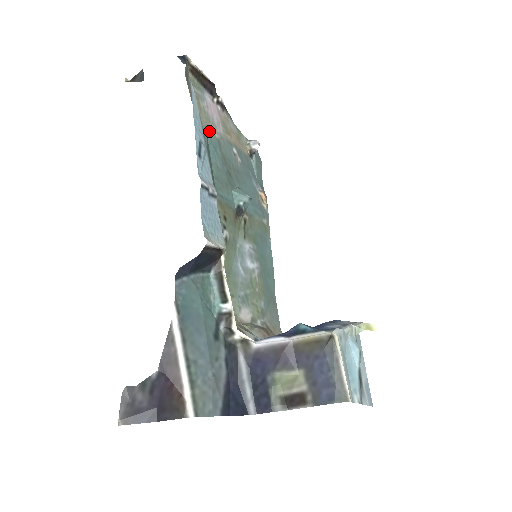
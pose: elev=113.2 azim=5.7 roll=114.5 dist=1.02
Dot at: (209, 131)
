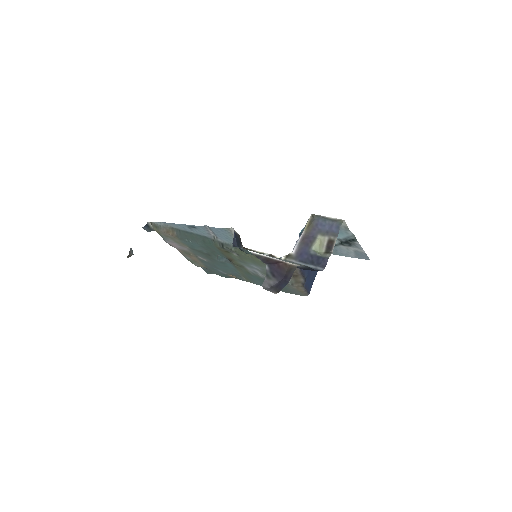
Dot at: (184, 244)
